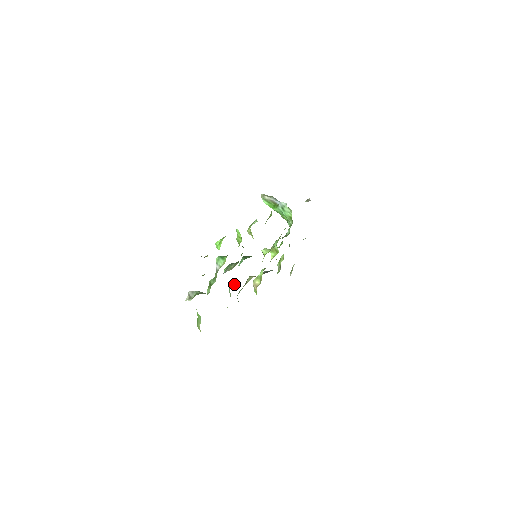
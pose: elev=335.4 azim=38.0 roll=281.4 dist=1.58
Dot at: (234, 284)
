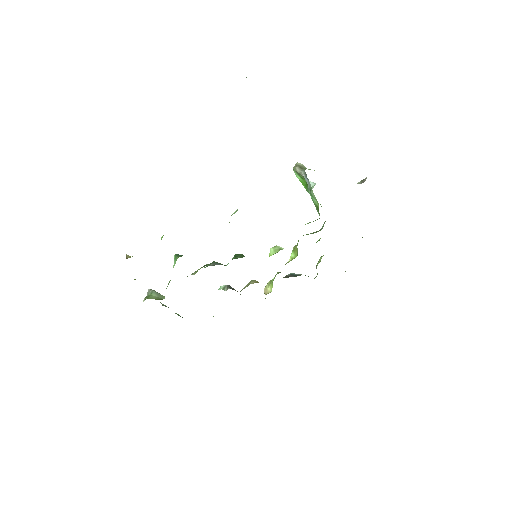
Dot at: (222, 288)
